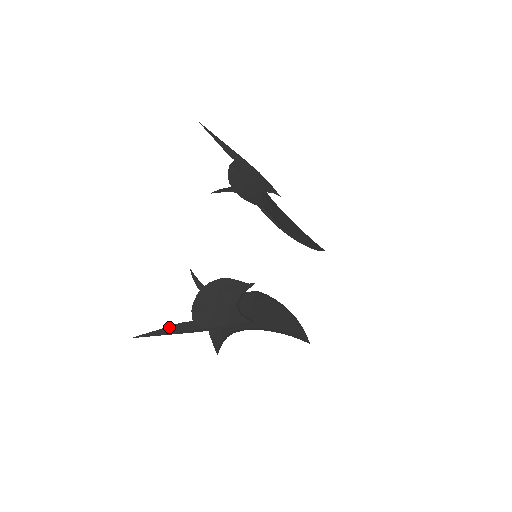
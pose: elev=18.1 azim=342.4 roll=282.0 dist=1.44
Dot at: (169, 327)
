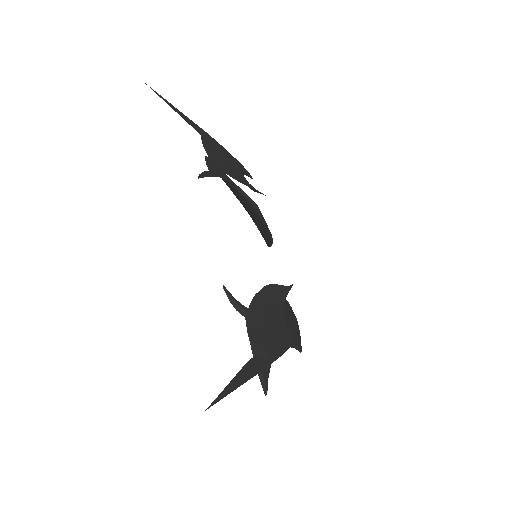
Dot at: (238, 374)
